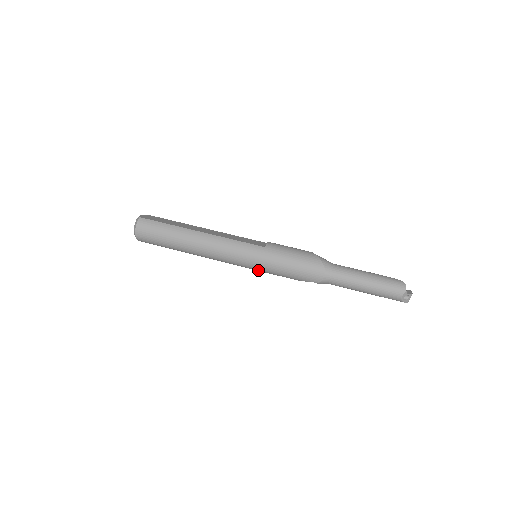
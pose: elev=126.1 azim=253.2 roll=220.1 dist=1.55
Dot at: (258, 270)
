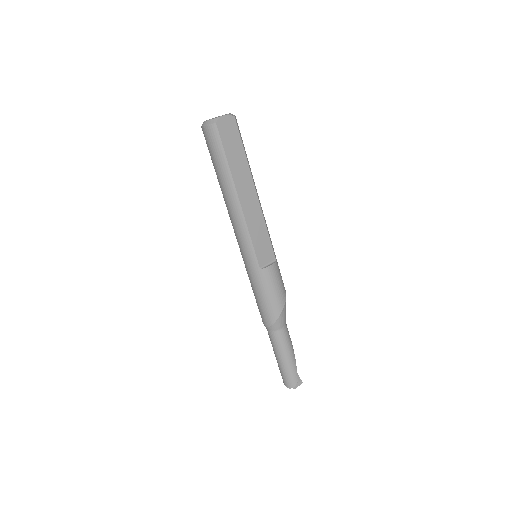
Dot at: occluded
